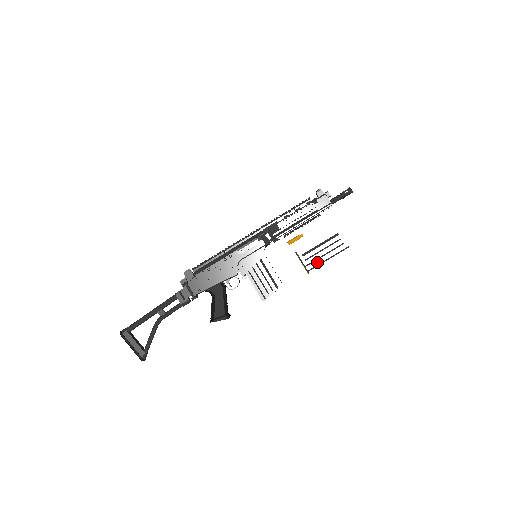
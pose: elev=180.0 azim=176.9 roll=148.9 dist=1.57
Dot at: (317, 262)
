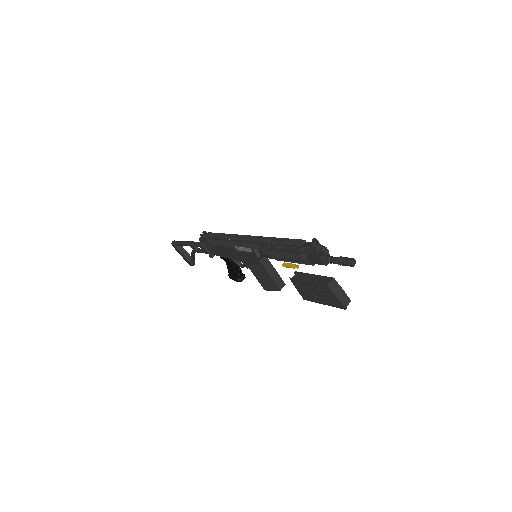
Dot at: (310, 297)
